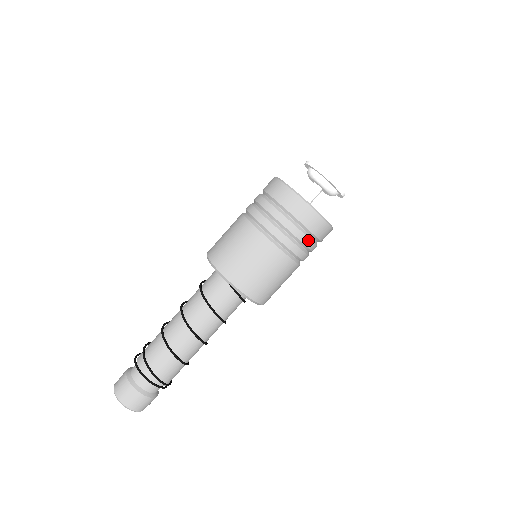
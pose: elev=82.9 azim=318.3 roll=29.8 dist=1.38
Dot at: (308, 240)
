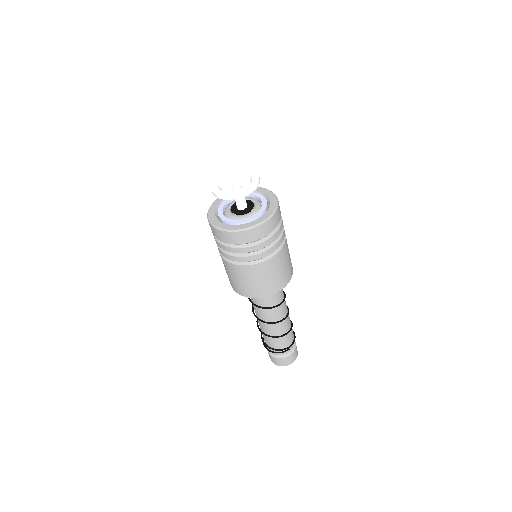
Dot at: (250, 248)
